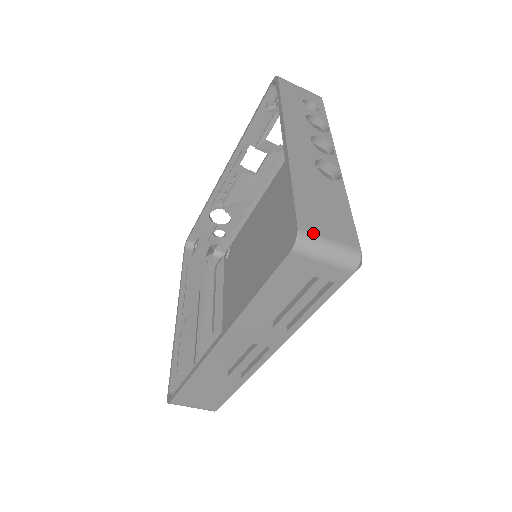
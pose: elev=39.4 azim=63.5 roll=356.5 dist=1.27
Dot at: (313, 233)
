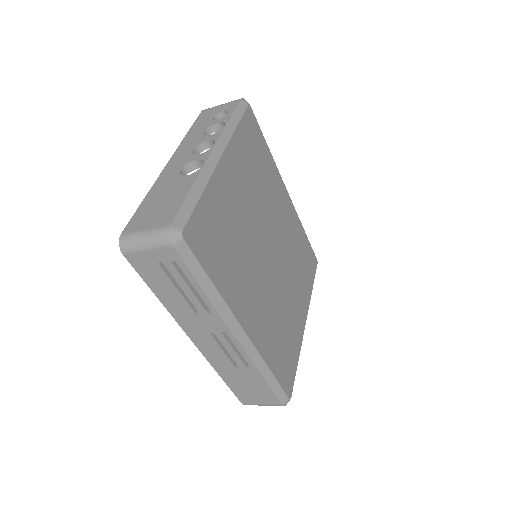
Dot at: (132, 232)
